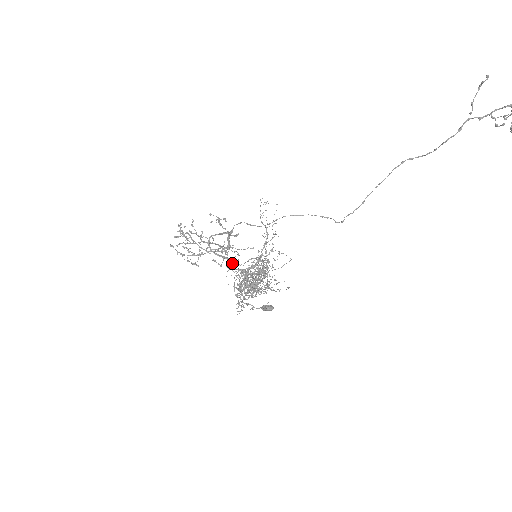
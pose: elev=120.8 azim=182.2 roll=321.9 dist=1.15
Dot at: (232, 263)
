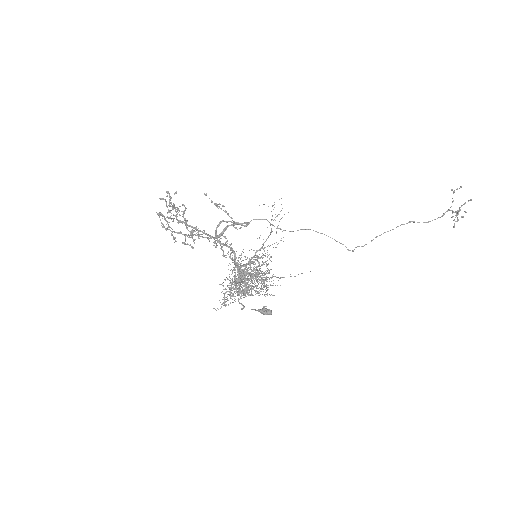
Dot at: (234, 256)
